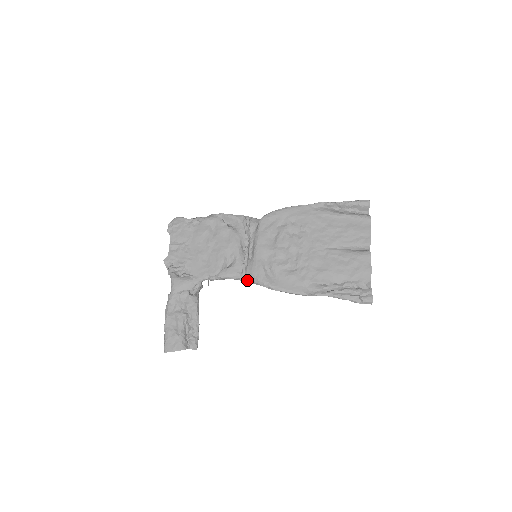
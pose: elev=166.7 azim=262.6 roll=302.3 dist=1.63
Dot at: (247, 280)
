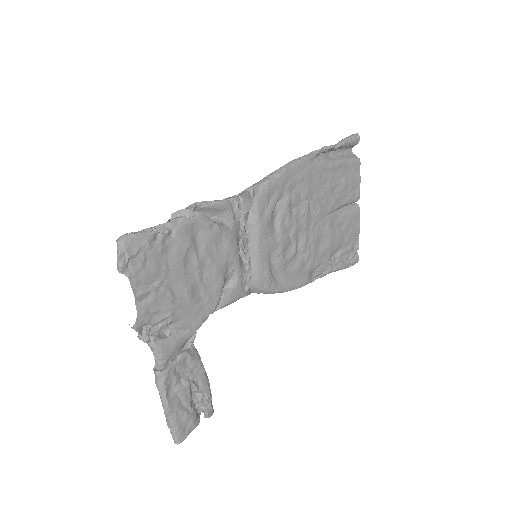
Dot at: (249, 293)
